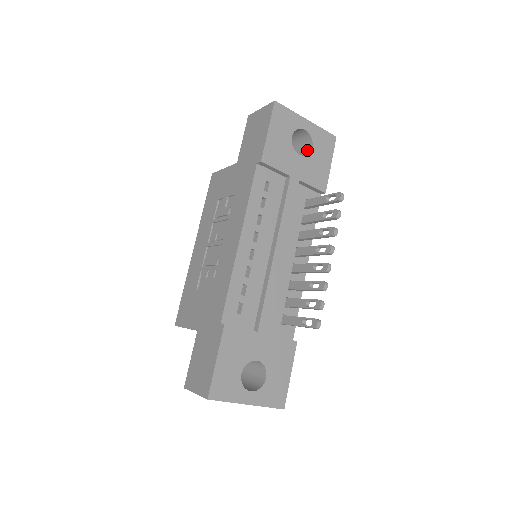
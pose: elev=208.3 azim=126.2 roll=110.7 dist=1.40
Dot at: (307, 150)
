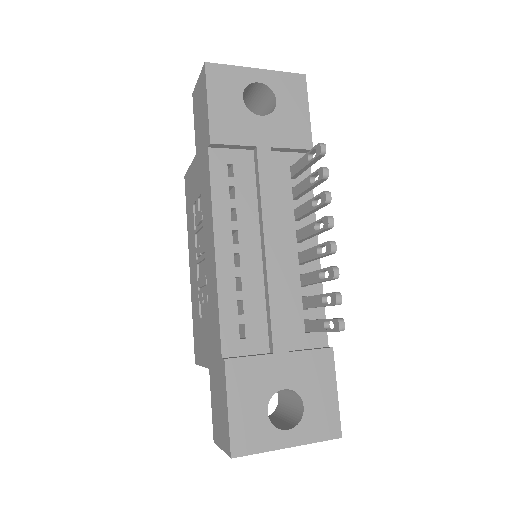
Dot at: (272, 106)
